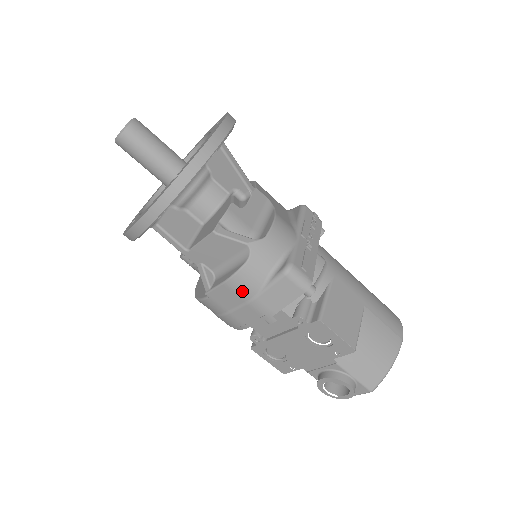
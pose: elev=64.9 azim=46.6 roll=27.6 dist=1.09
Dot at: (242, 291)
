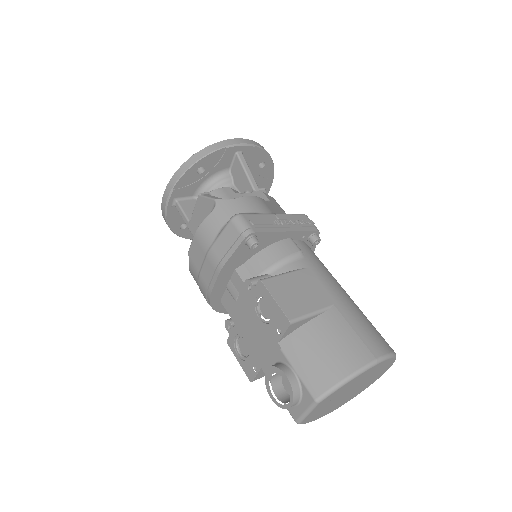
Dot at: (204, 241)
